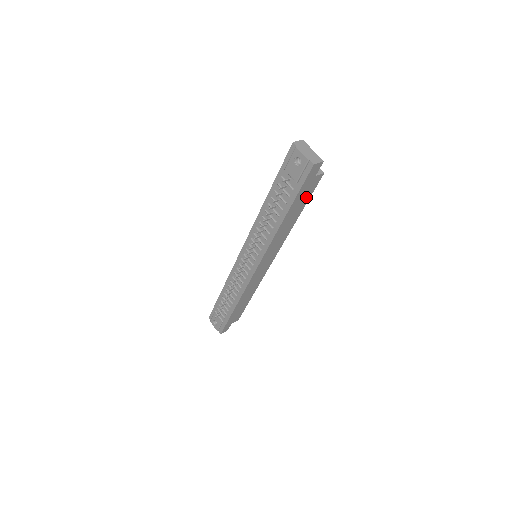
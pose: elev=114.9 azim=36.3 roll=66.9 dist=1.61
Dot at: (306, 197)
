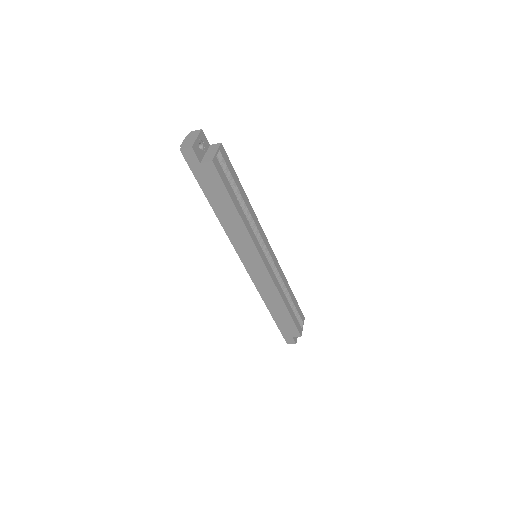
Dot at: (219, 188)
